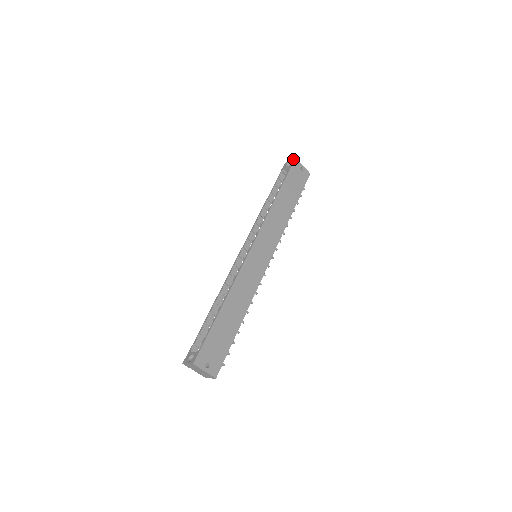
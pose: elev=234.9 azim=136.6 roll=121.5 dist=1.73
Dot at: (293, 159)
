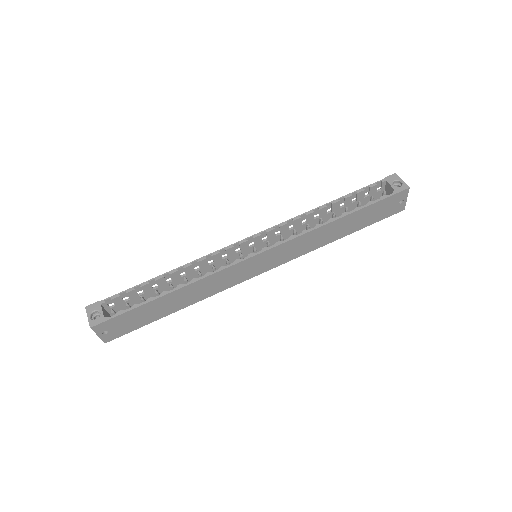
Dot at: (406, 185)
